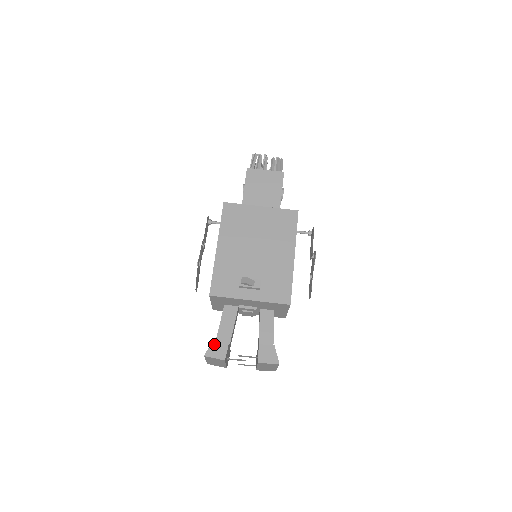
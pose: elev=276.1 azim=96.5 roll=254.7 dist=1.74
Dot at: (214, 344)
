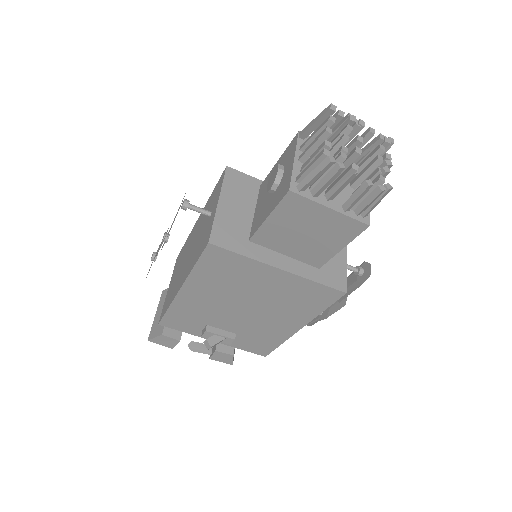
Dot at: (161, 338)
